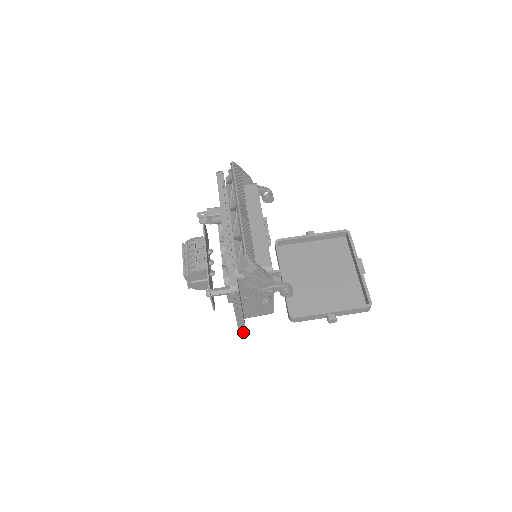
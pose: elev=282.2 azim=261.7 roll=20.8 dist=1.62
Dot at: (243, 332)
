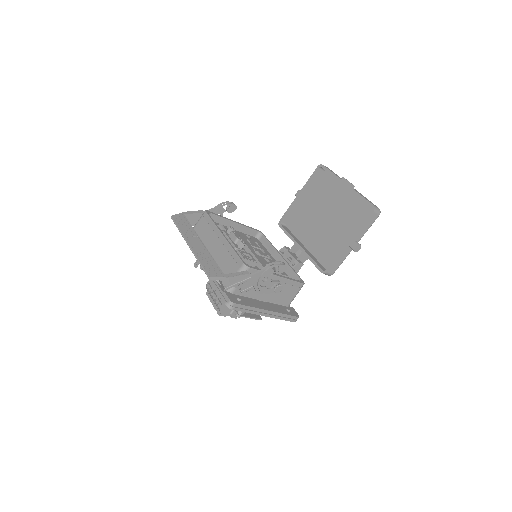
Dot at: (292, 318)
